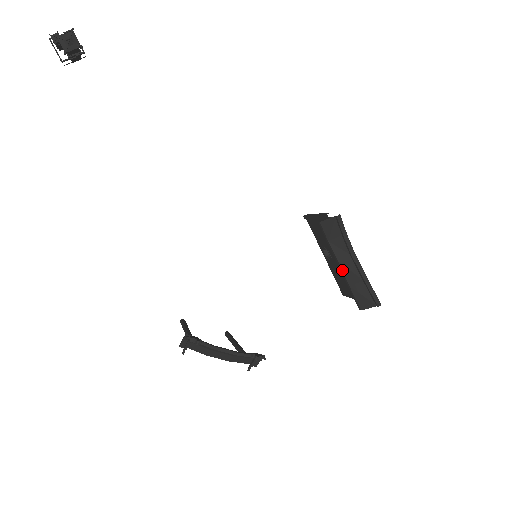
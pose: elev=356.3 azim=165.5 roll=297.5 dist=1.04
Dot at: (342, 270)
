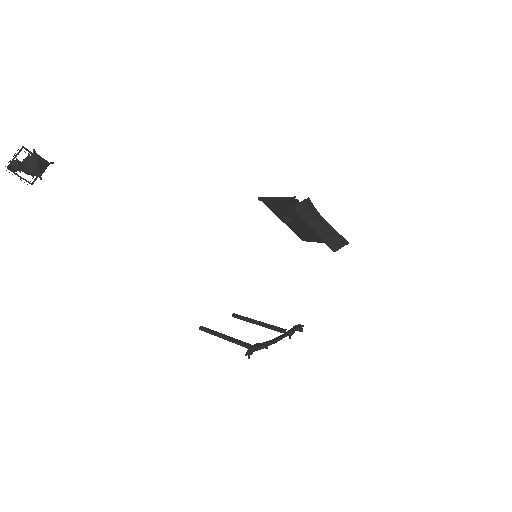
Dot at: (316, 233)
